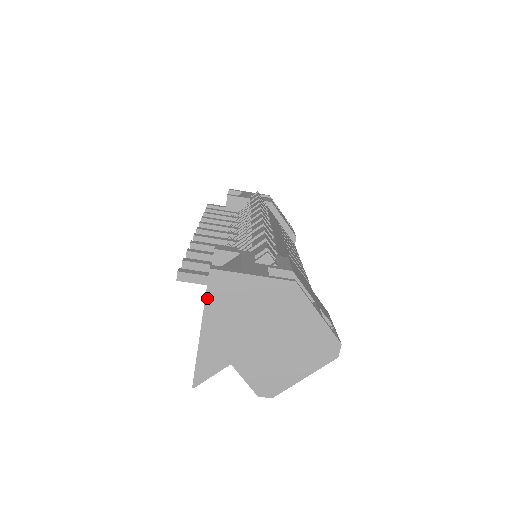
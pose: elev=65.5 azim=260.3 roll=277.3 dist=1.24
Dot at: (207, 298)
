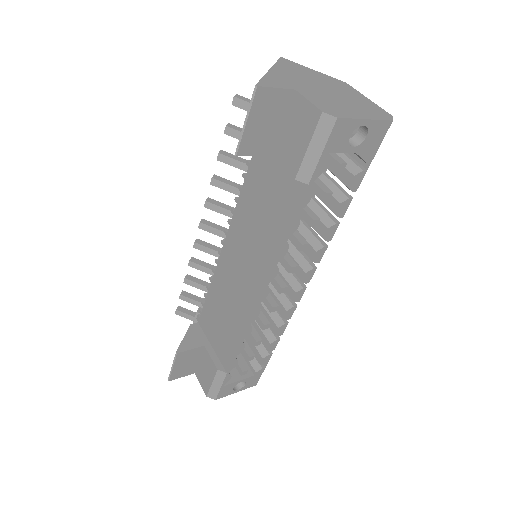
Dot at: (277, 63)
